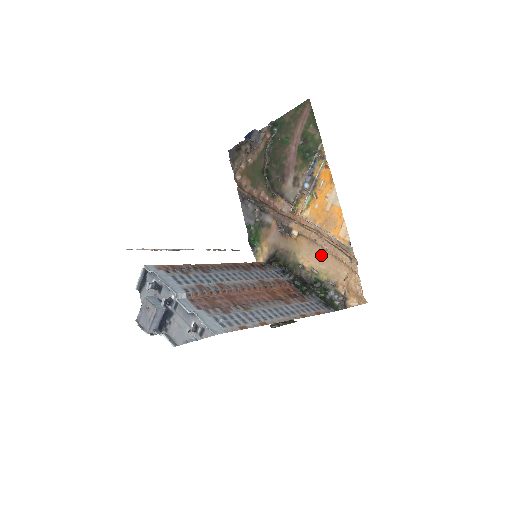
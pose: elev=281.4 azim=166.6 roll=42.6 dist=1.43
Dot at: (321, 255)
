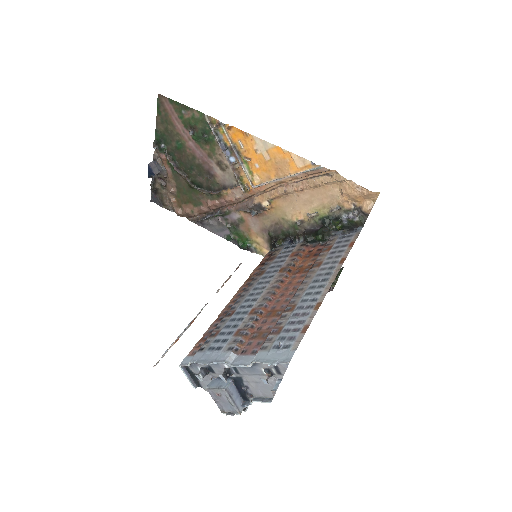
Dot at: (303, 198)
